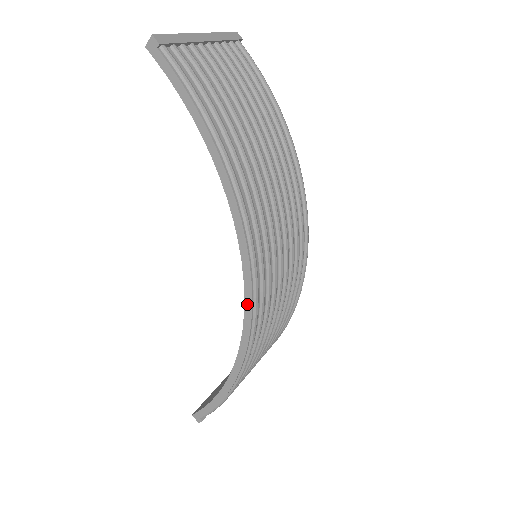
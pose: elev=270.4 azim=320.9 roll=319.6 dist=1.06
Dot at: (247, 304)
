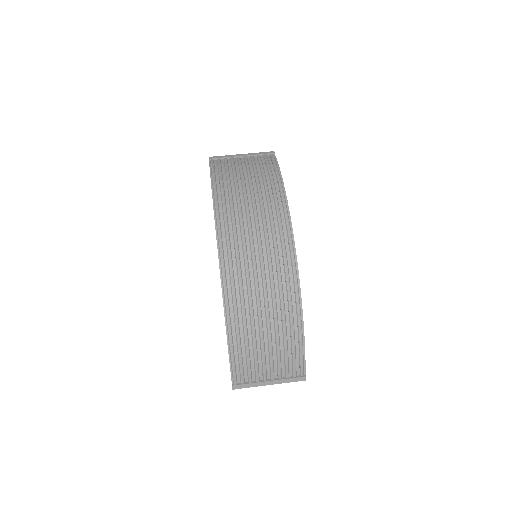
Dot at: (219, 266)
